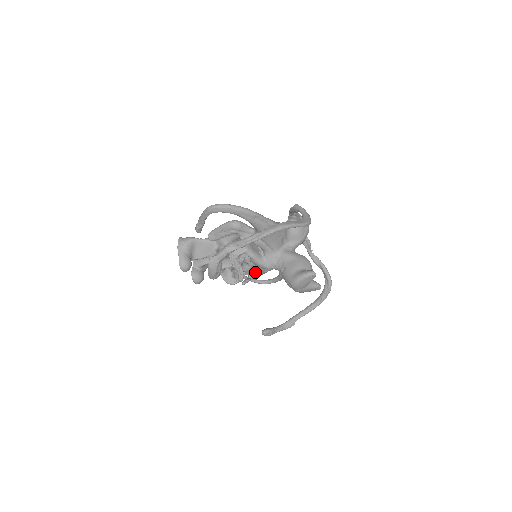
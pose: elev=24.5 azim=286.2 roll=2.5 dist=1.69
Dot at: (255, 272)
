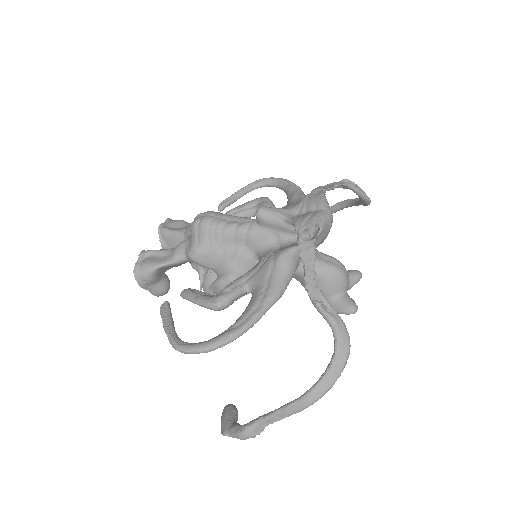
Dot at: occluded
